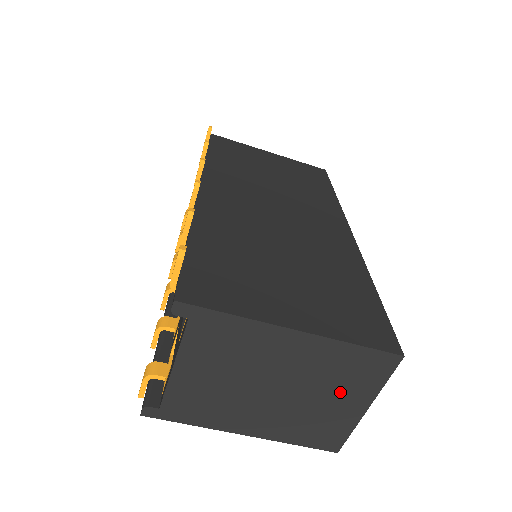
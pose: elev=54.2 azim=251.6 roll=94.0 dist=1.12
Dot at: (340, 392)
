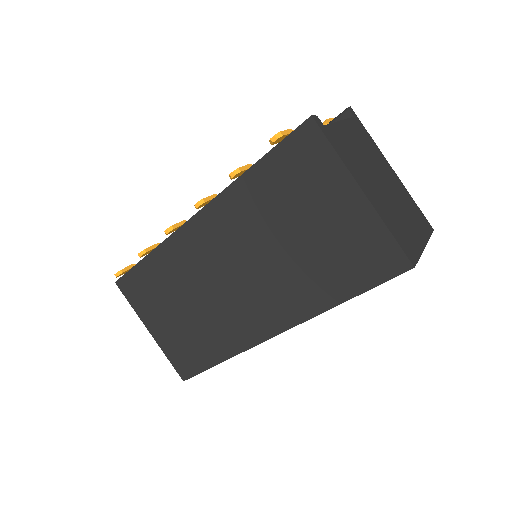
Dot at: (411, 220)
